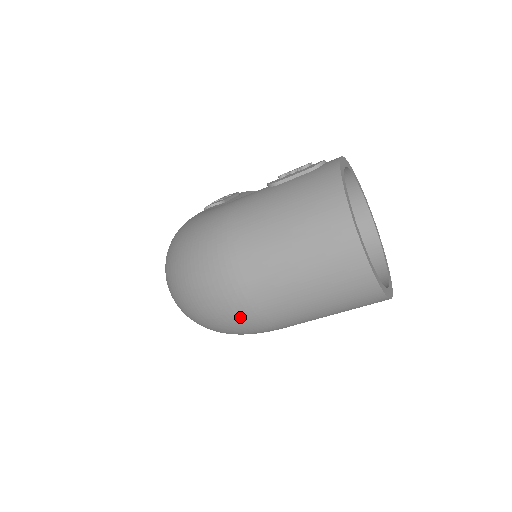
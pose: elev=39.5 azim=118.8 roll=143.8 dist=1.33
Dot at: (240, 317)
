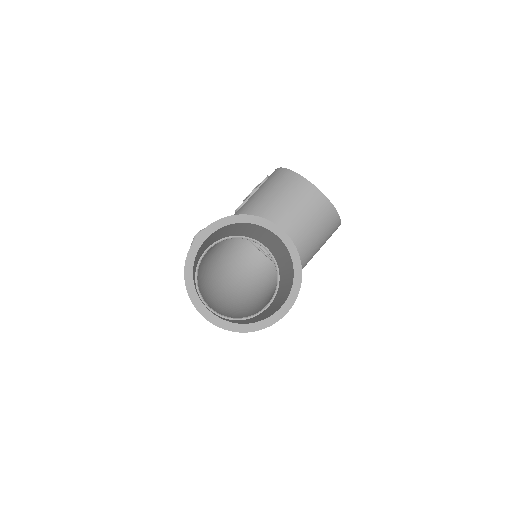
Dot at: occluded
